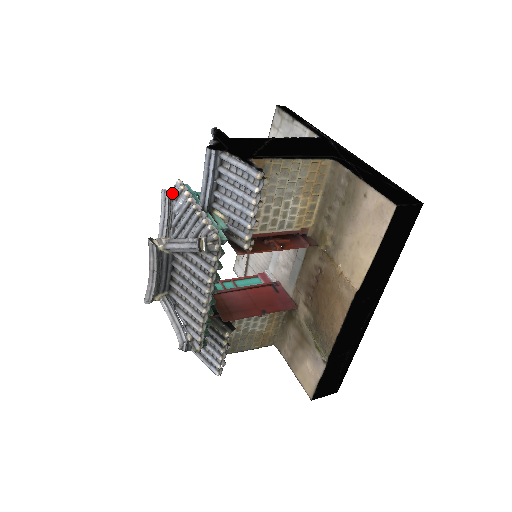
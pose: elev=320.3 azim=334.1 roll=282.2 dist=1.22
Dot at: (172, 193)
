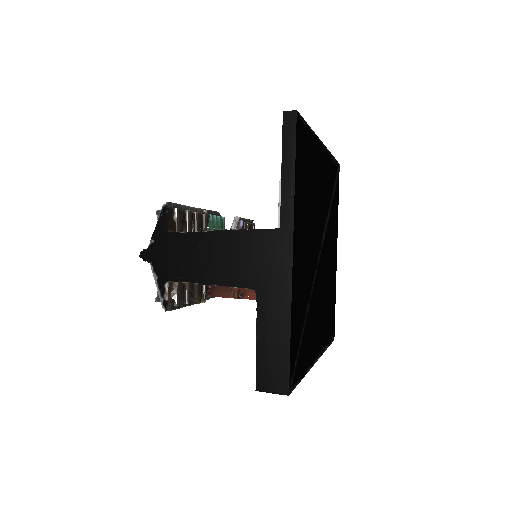
Dot at: occluded
